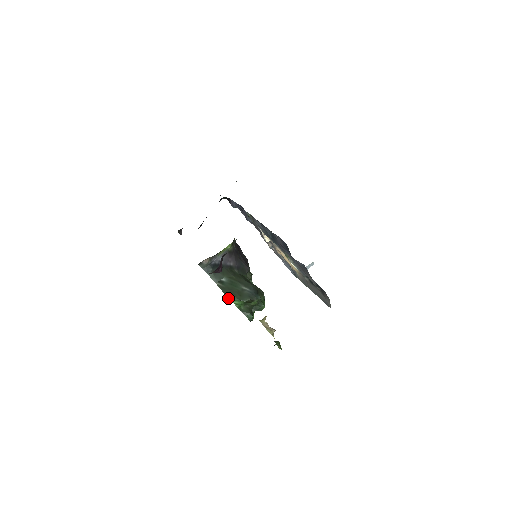
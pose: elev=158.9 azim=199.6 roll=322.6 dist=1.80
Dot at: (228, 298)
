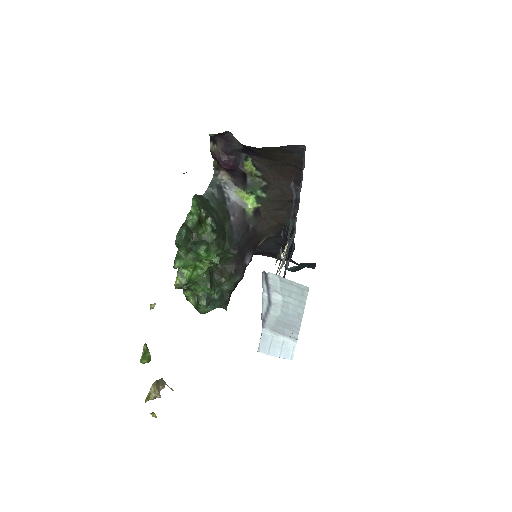
Dot at: (195, 195)
